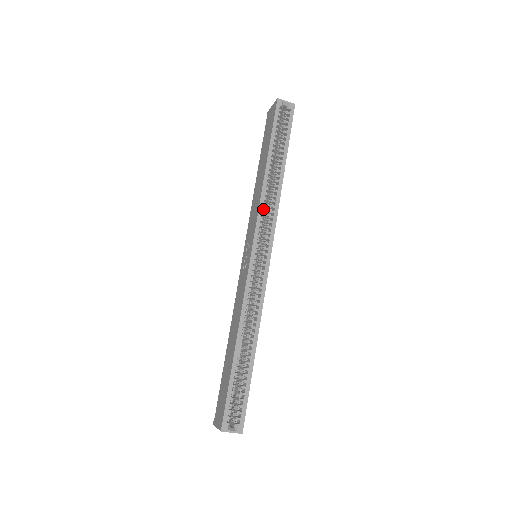
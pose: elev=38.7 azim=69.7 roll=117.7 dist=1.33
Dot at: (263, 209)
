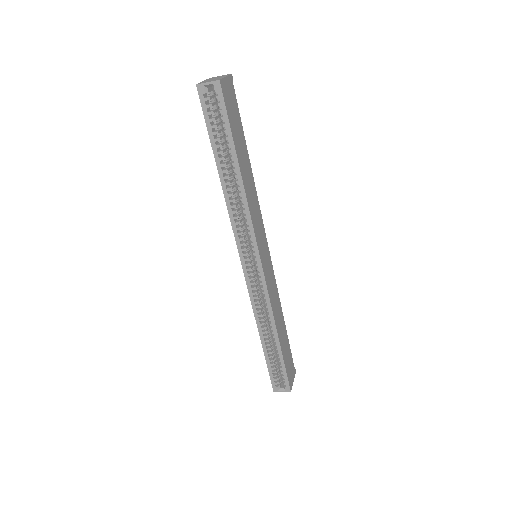
Dot at: (236, 223)
